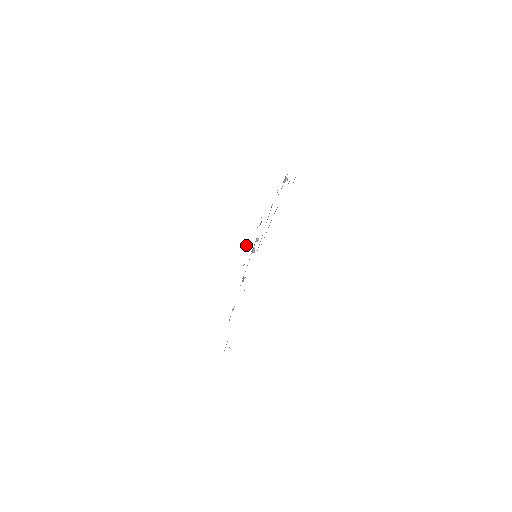
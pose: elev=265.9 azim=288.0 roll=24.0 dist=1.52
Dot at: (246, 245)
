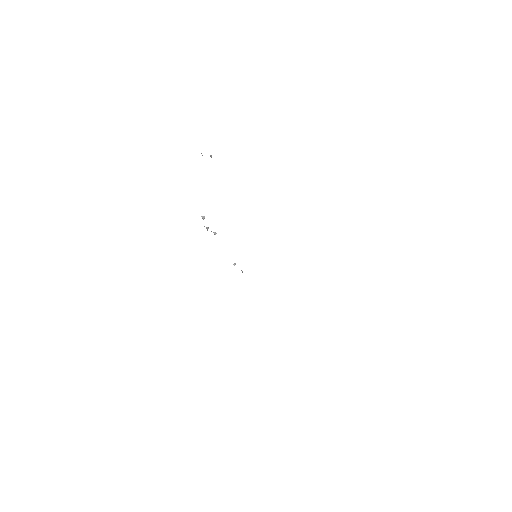
Dot at: occluded
